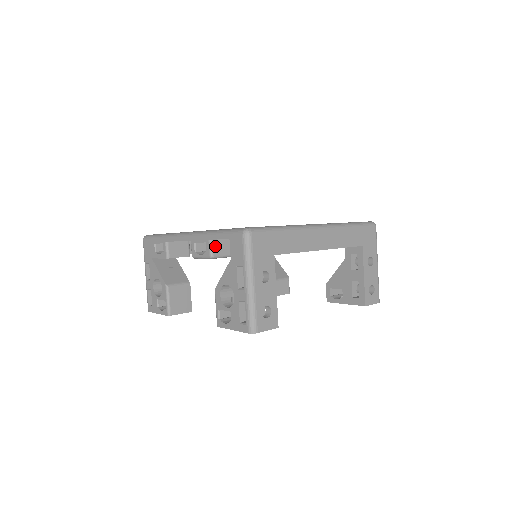
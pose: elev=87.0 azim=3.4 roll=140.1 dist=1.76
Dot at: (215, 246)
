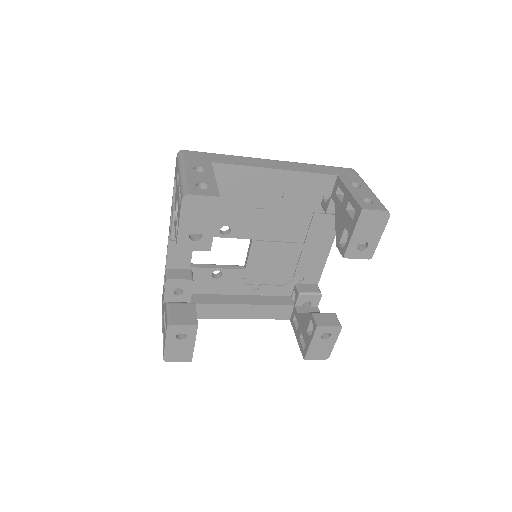
Dot at: occluded
